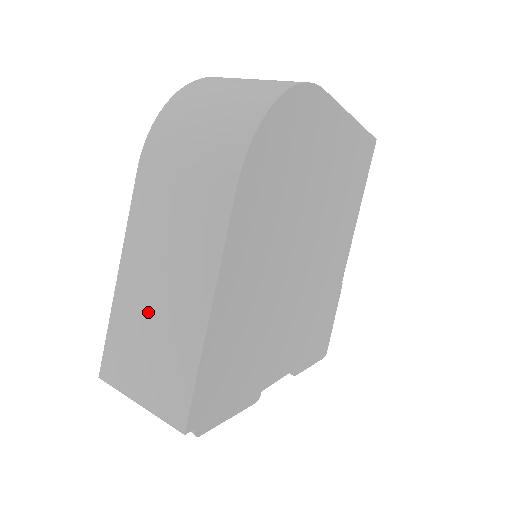
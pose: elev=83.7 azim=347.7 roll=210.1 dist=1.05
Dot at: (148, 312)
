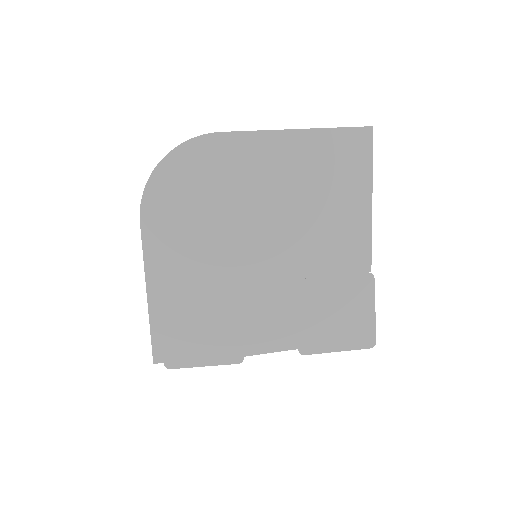
Dot at: occluded
